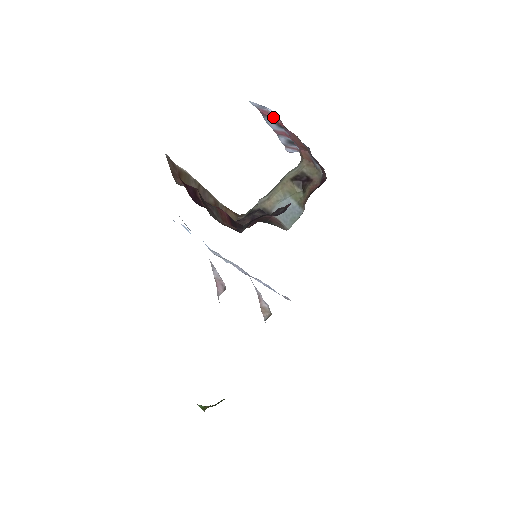
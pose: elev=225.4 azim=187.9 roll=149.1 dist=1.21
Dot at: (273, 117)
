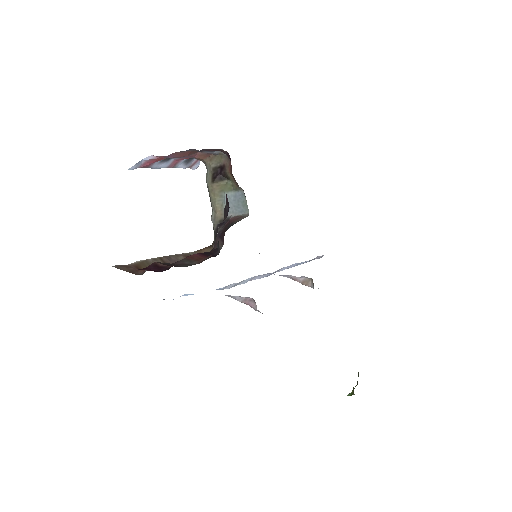
Dot at: (153, 160)
